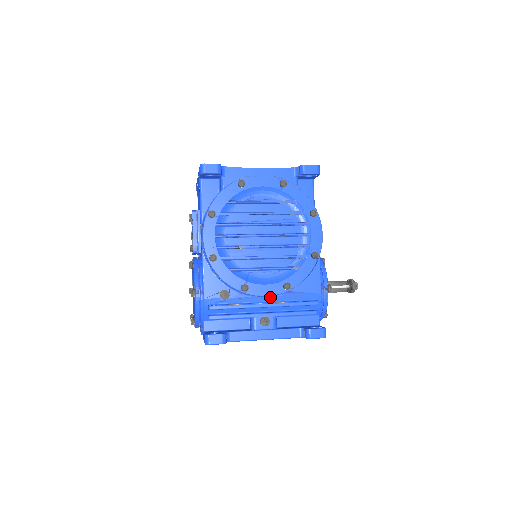
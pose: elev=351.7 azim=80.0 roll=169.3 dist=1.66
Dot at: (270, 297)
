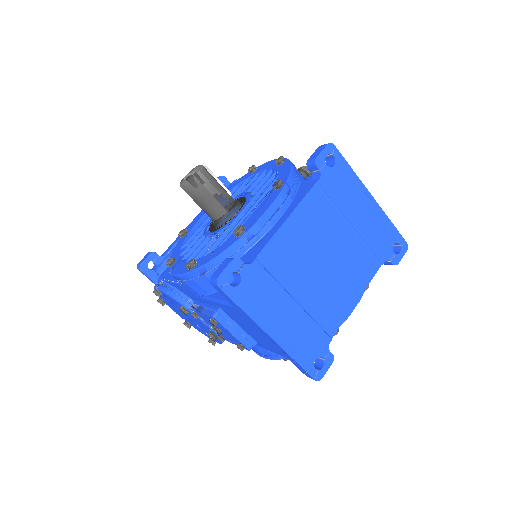
Dot at: occluded
